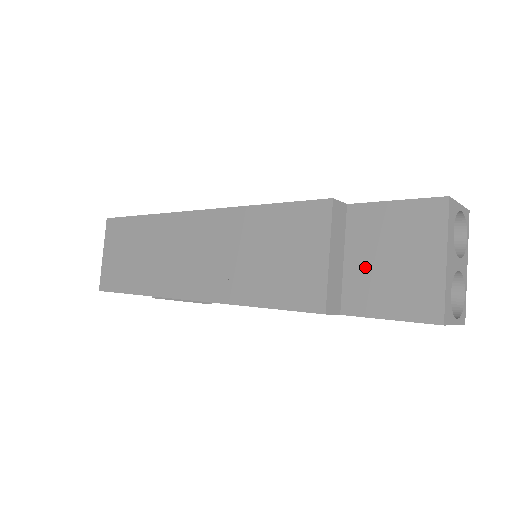
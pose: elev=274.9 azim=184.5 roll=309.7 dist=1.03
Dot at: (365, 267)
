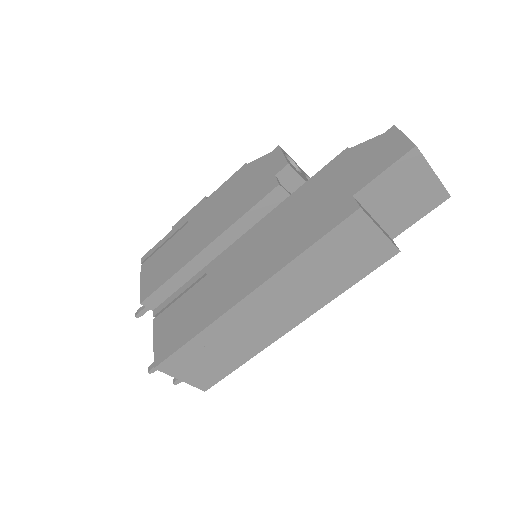
Dot at: (390, 211)
